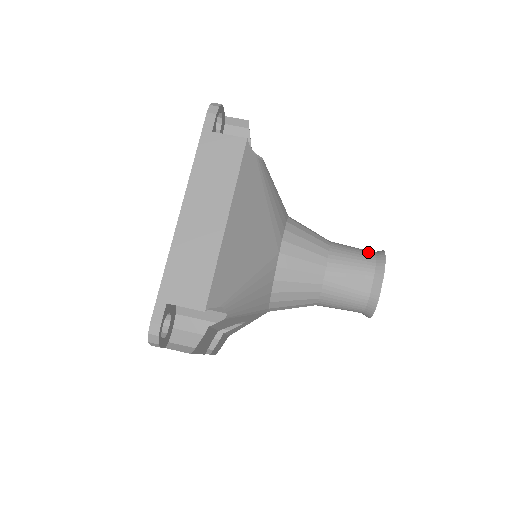
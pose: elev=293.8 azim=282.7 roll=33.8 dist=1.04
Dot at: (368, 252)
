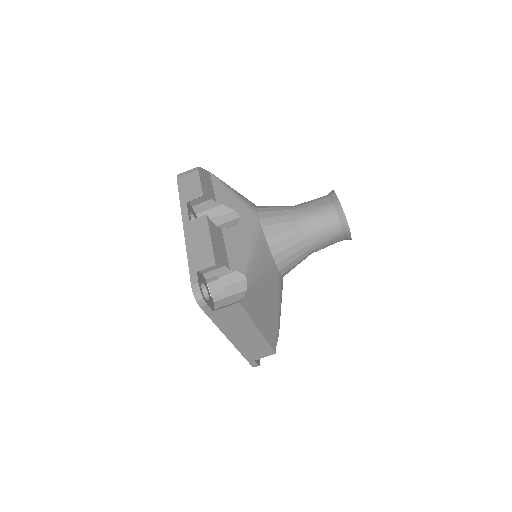
Dot at: (332, 218)
